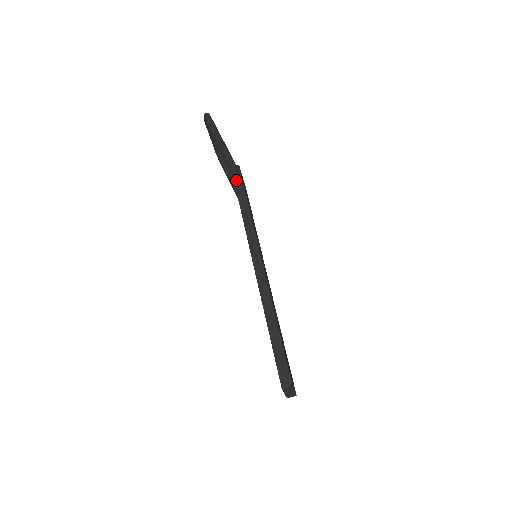
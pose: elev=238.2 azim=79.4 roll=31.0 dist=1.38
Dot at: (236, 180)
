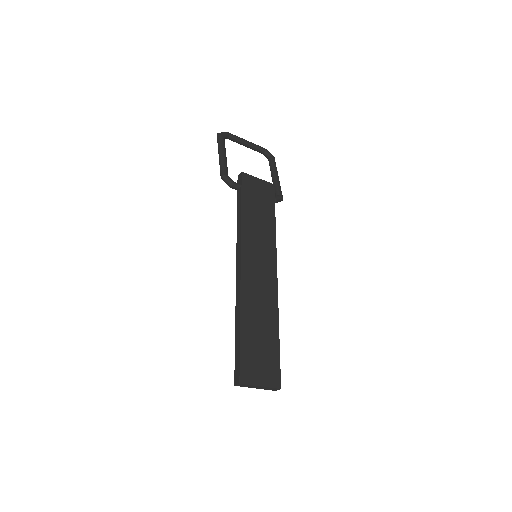
Dot at: (235, 189)
